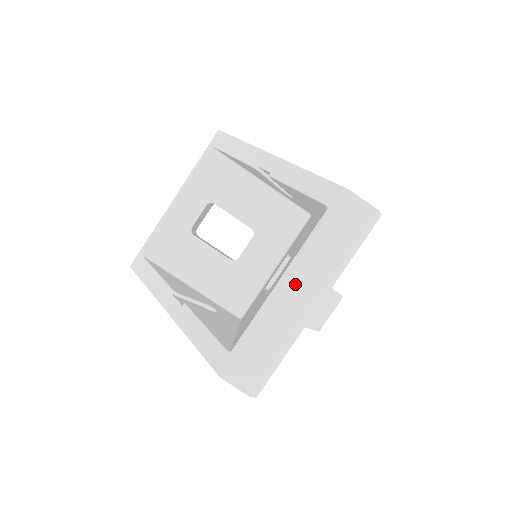
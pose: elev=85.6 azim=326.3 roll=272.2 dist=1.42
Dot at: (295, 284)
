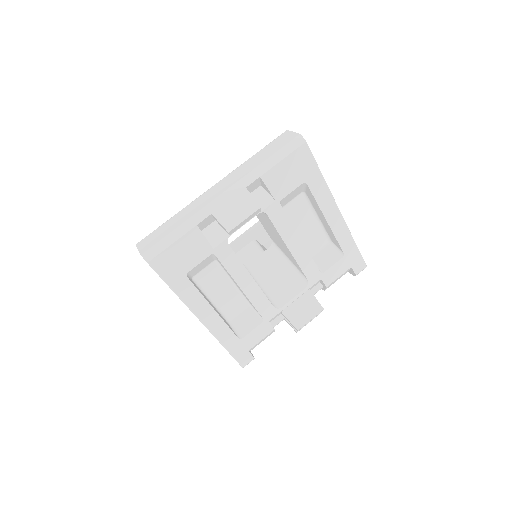
Dot at: (220, 184)
